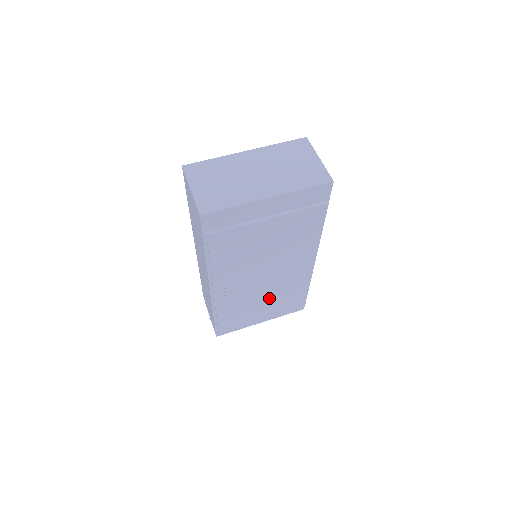
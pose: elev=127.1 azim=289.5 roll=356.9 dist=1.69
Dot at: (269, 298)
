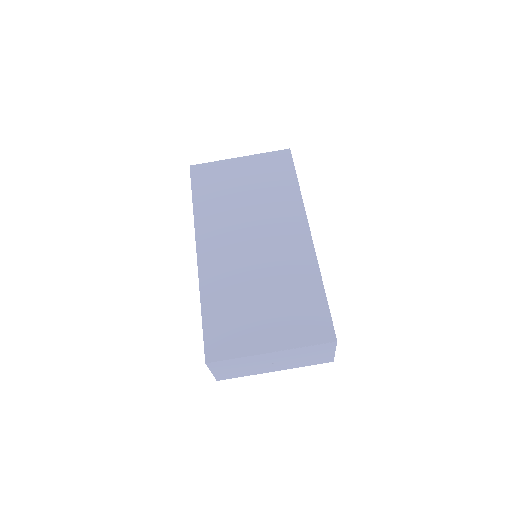
Dot at: occluded
